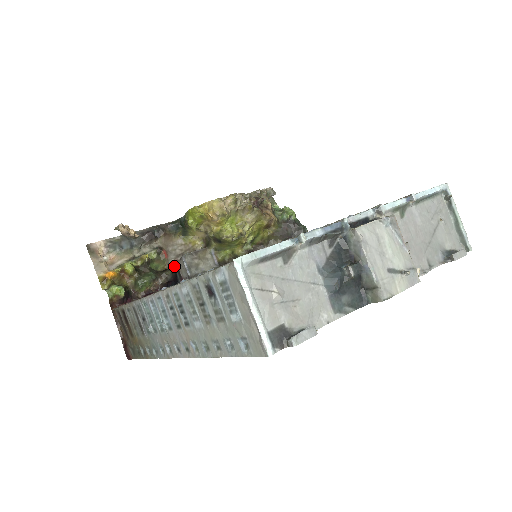
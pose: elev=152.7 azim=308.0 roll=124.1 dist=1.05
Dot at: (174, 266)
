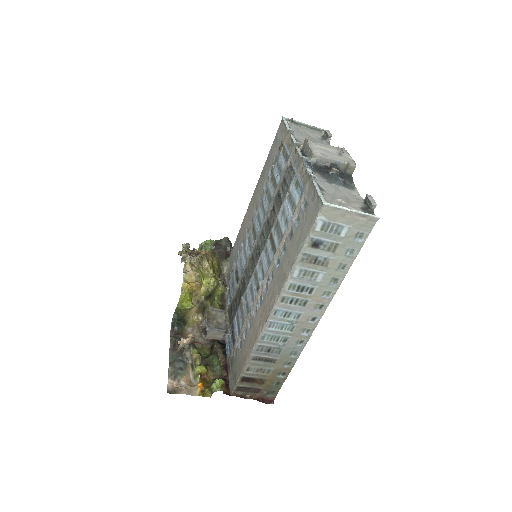
Dot at: (209, 342)
